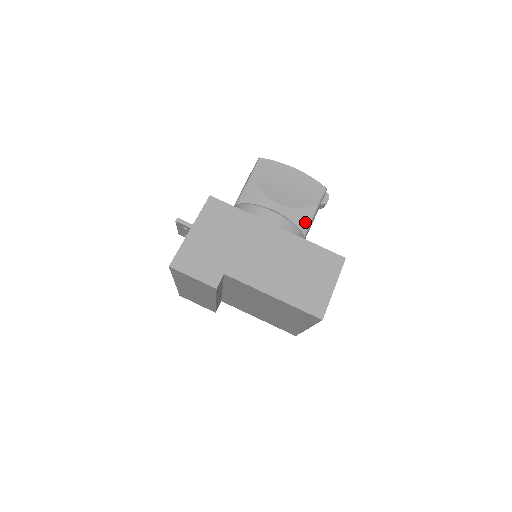
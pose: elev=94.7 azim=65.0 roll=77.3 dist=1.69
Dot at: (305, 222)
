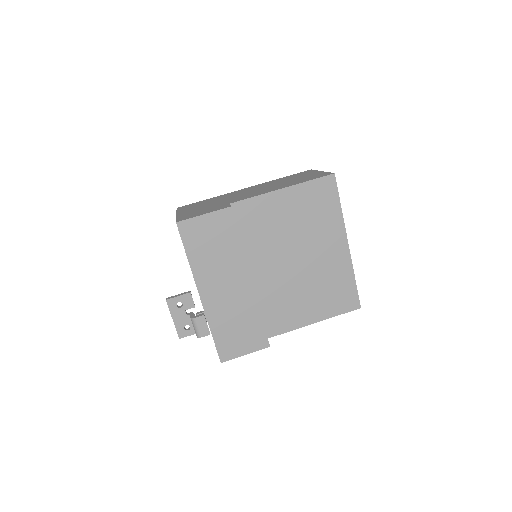
Dot at: occluded
